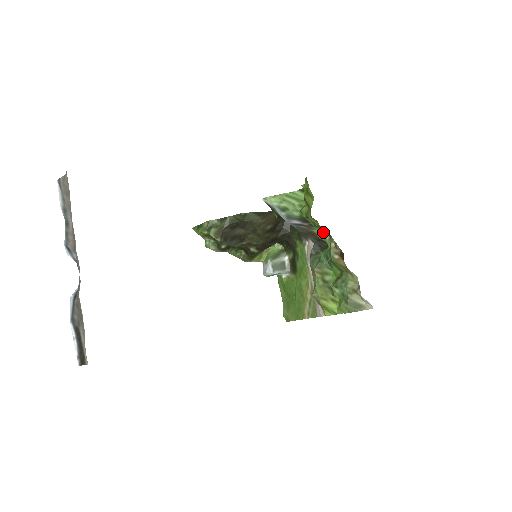
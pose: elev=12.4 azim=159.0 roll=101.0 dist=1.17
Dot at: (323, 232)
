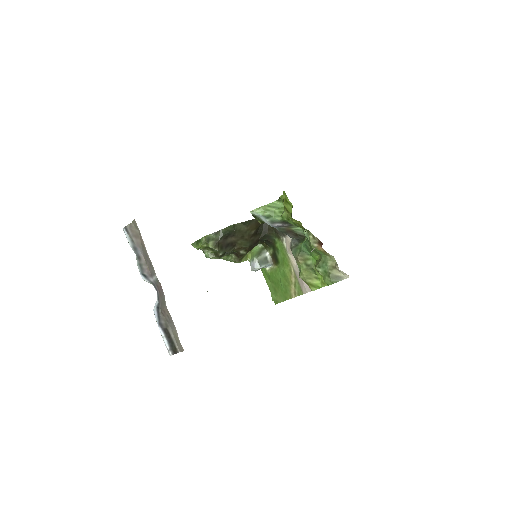
Dot at: (300, 229)
